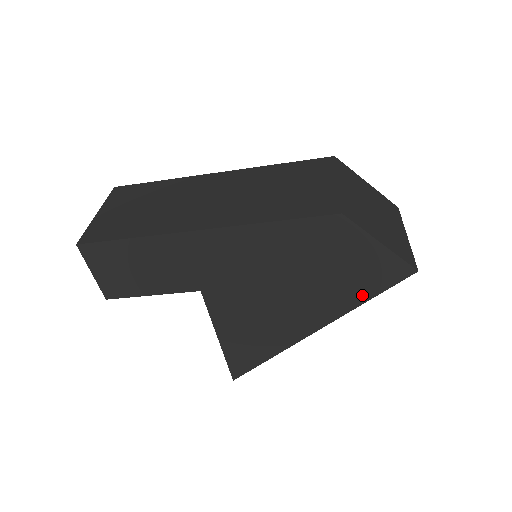
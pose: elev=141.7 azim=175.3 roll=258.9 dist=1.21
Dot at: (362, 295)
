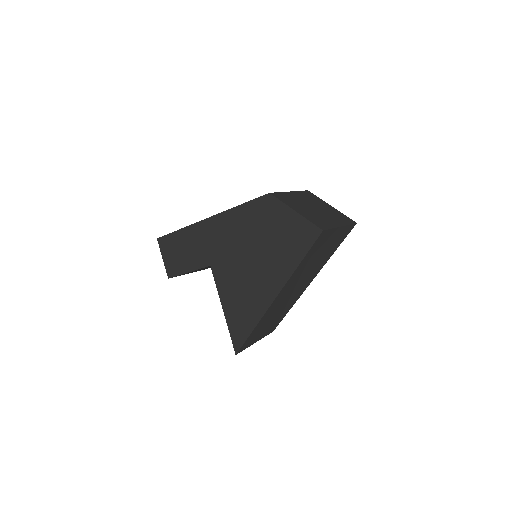
Dot at: (296, 257)
